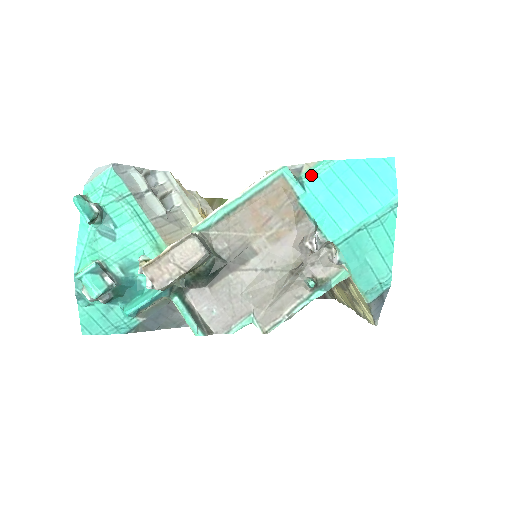
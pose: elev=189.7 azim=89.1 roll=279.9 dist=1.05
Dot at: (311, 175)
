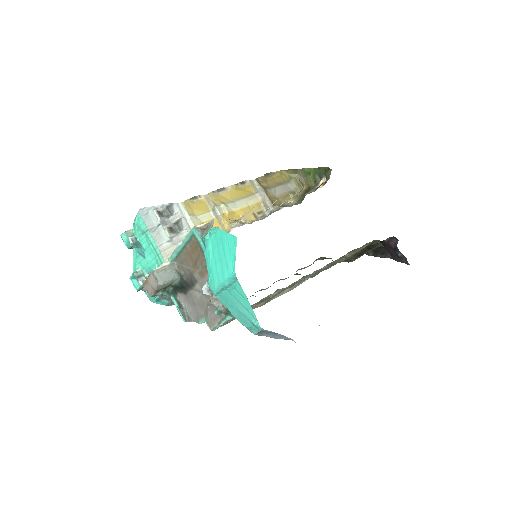
Dot at: (207, 237)
